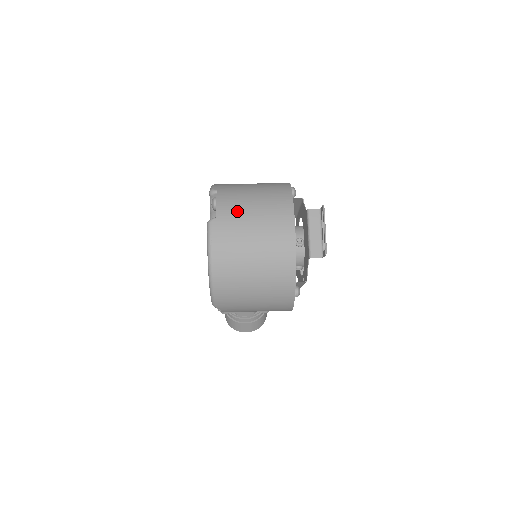
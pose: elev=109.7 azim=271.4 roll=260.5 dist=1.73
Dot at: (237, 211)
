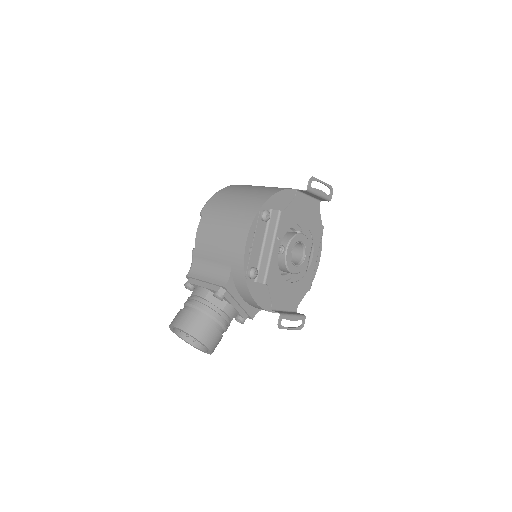
Dot at: occluded
